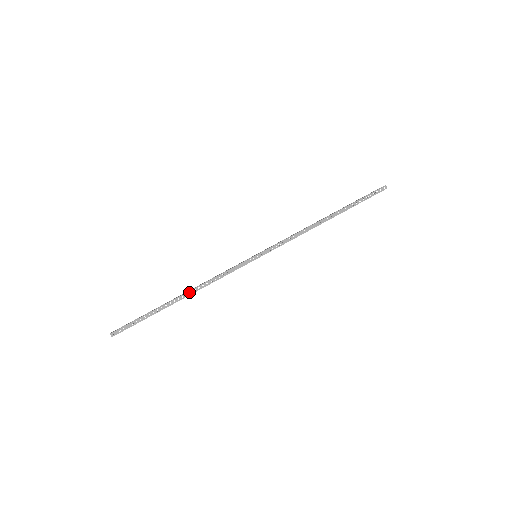
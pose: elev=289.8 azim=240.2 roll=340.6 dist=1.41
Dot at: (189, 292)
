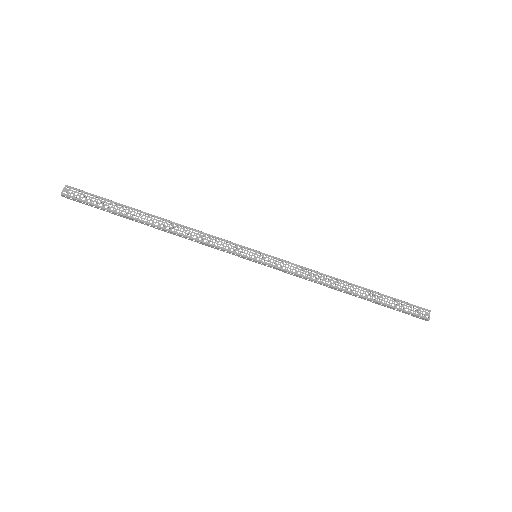
Dot at: (165, 230)
